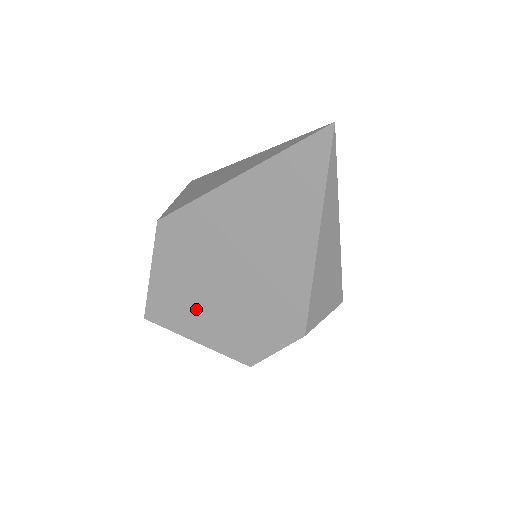
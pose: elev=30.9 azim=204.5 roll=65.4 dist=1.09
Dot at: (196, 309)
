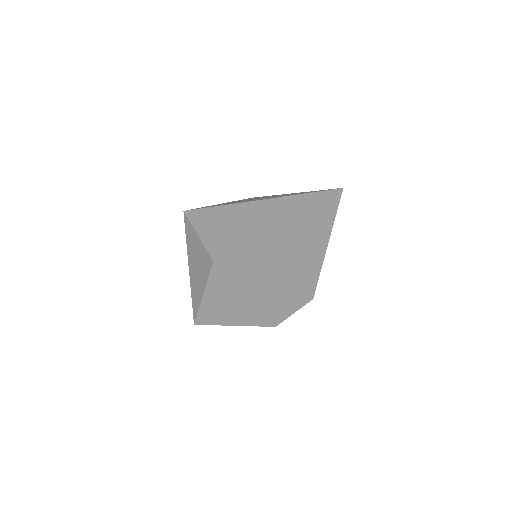
Dot at: (239, 306)
